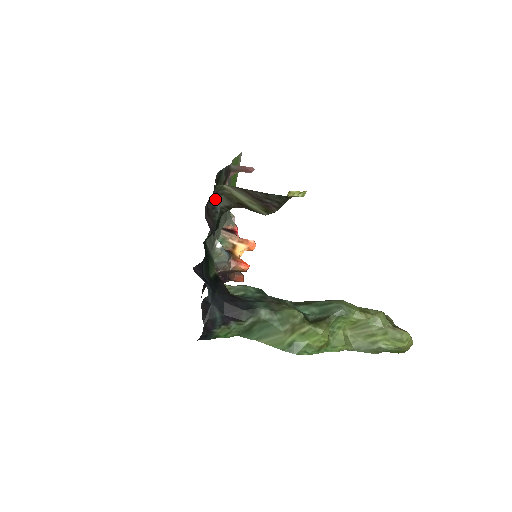
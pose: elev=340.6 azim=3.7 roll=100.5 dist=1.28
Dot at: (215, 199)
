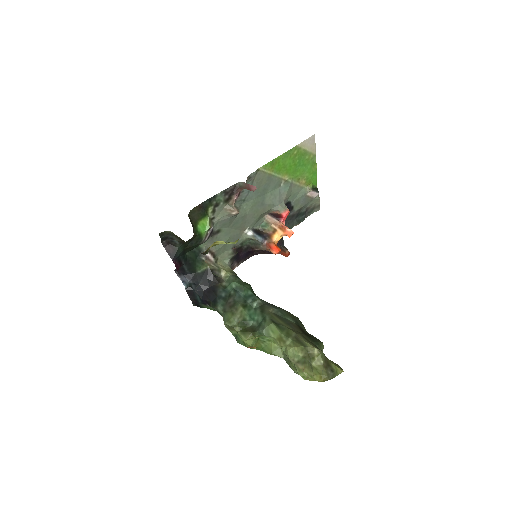
Dot at: (170, 237)
